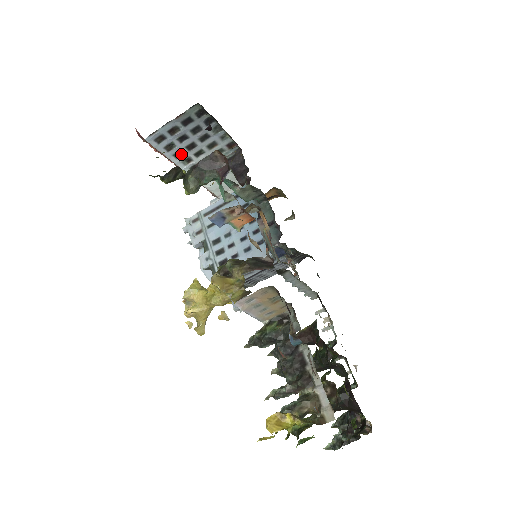
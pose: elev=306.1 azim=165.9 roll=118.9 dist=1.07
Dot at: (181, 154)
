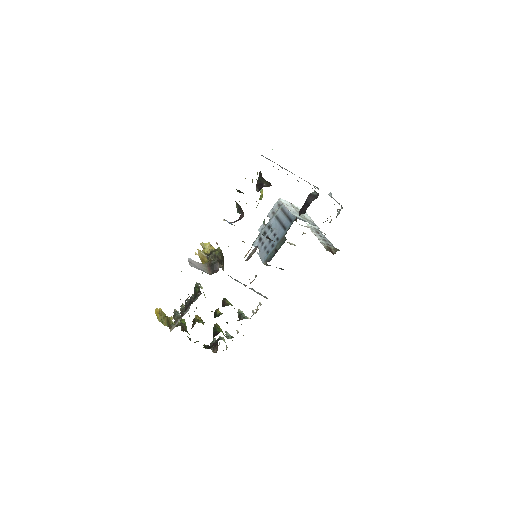
Dot at: occluded
